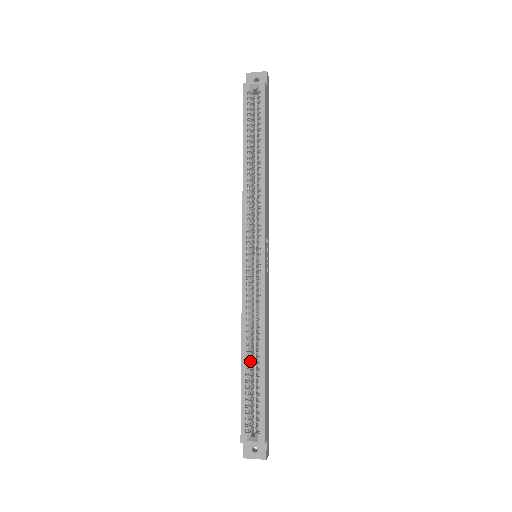
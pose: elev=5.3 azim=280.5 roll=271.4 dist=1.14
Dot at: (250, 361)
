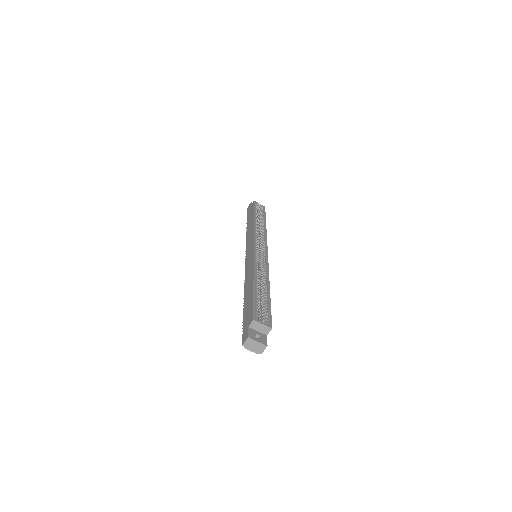
Dot at: occluded
